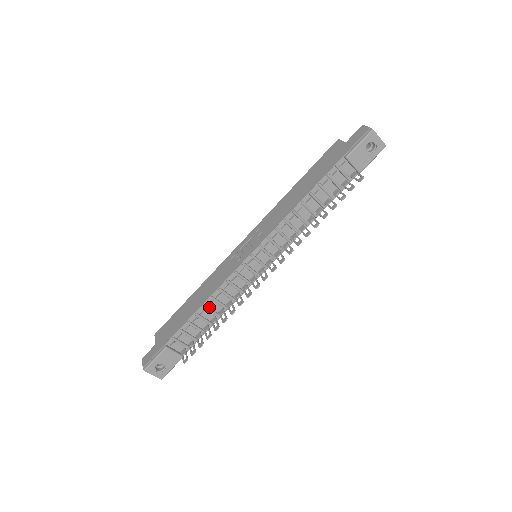
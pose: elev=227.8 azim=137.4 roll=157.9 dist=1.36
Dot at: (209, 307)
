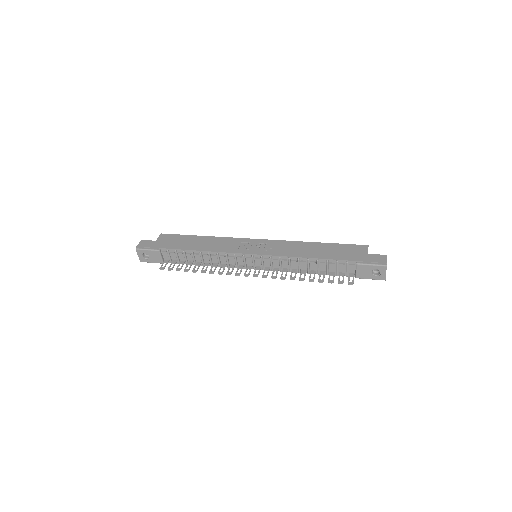
Dot at: (203, 255)
